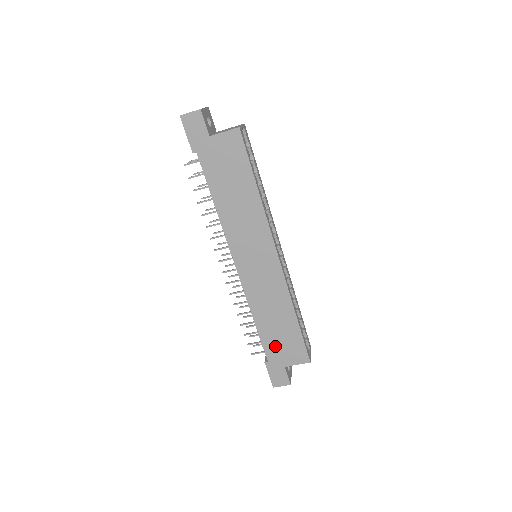
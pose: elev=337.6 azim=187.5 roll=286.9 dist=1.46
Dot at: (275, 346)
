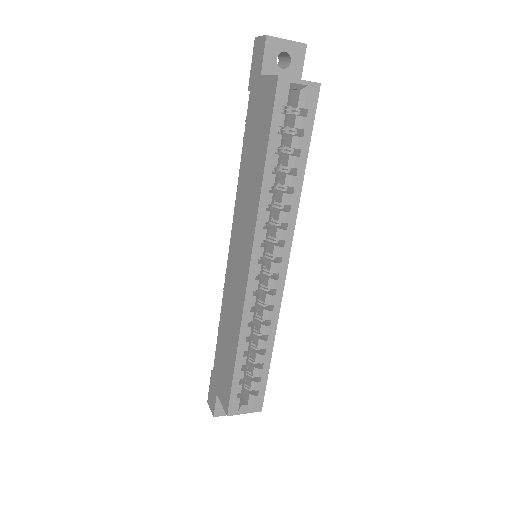
Dot at: (220, 364)
